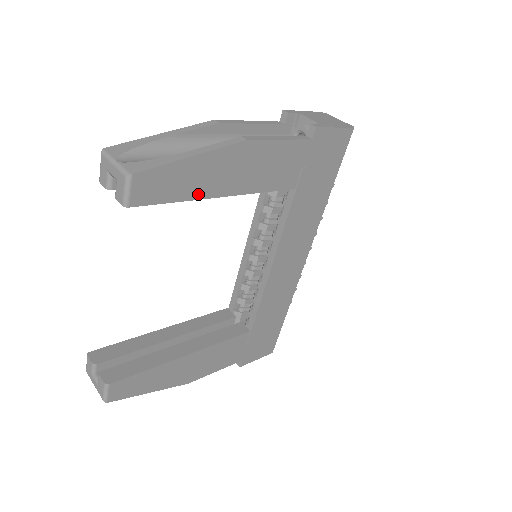
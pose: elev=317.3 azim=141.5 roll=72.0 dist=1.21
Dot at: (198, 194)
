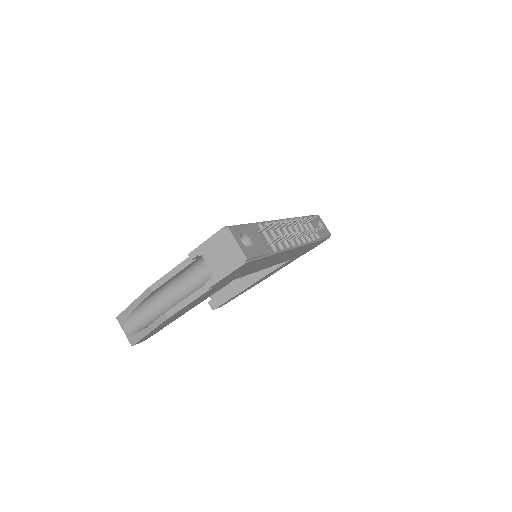
Dot at: occluded
